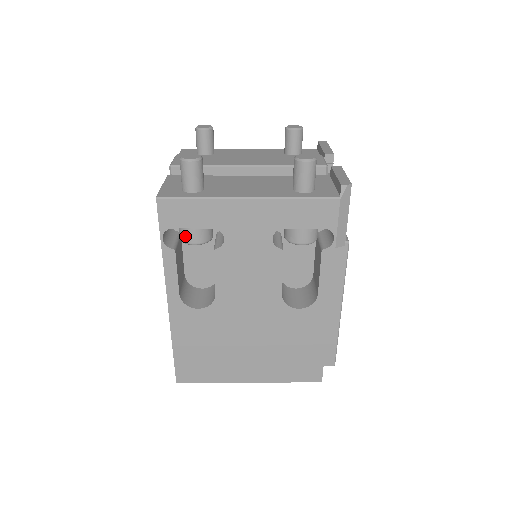
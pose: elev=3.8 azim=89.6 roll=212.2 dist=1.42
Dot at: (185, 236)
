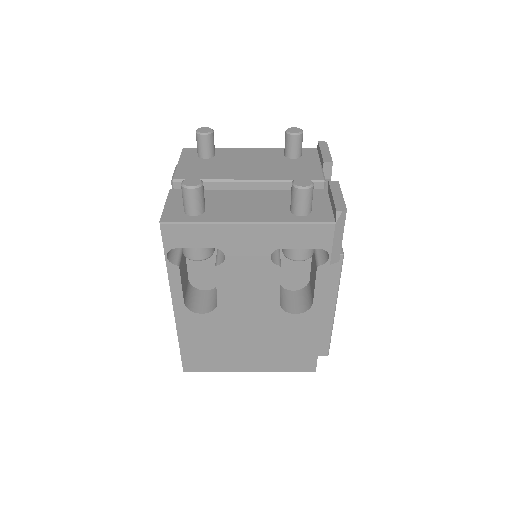
Dot at: (188, 253)
